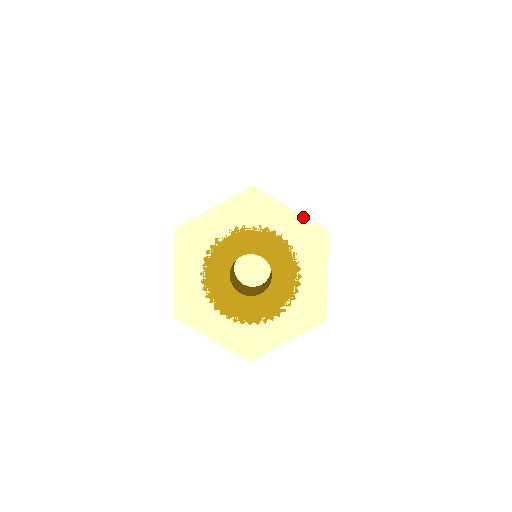
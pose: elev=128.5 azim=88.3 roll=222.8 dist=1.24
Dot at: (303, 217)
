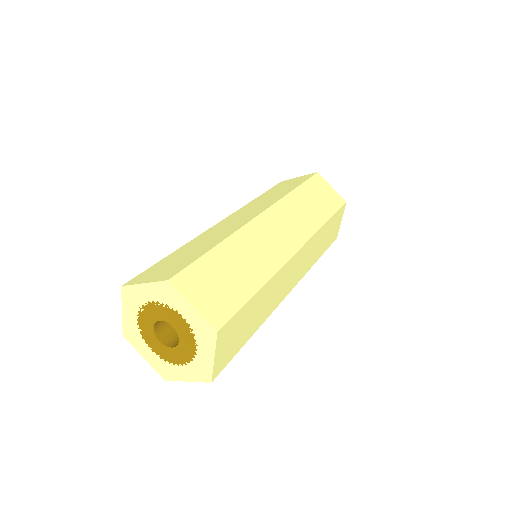
Dot at: (200, 315)
